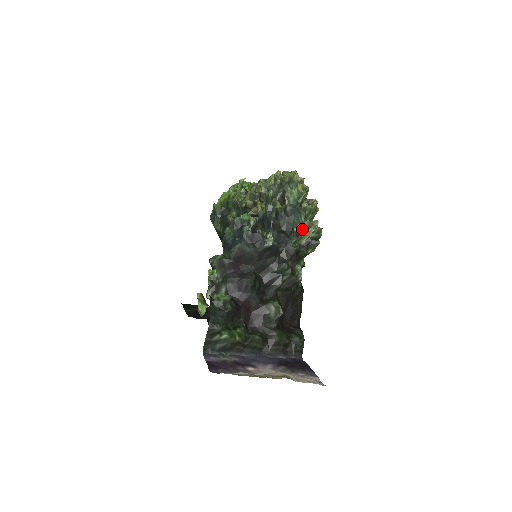
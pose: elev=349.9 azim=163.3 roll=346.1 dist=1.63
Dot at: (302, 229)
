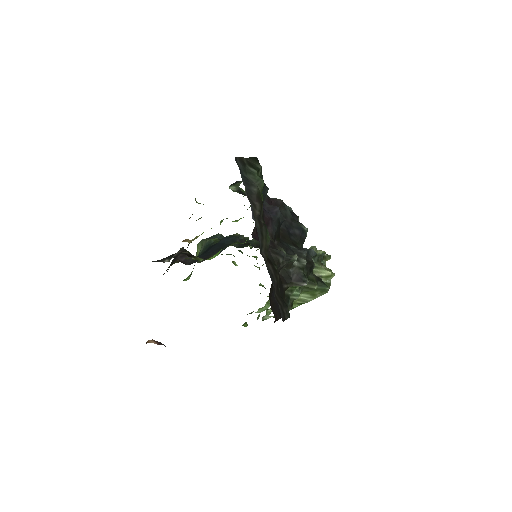
Dot at: (322, 263)
